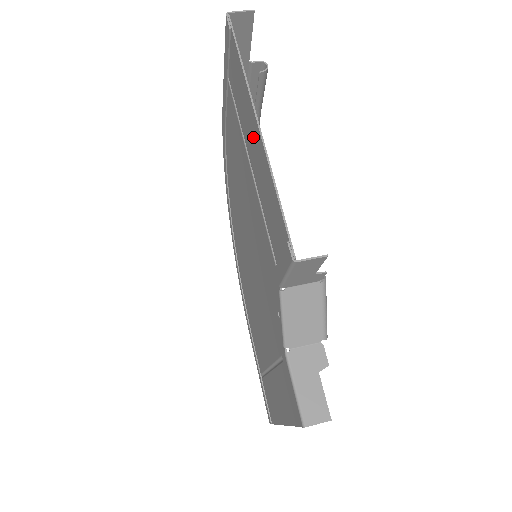
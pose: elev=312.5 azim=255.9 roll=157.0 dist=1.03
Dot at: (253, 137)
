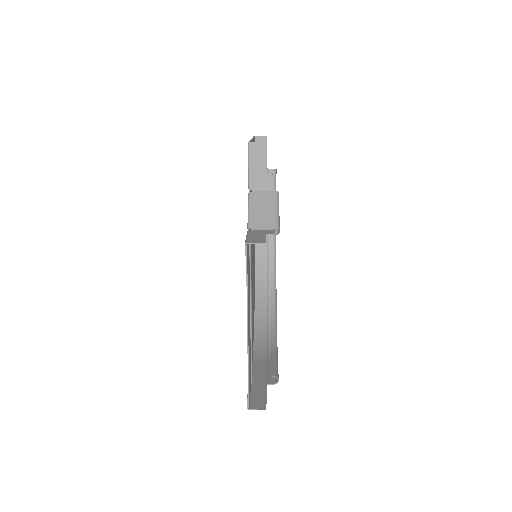
Dot at: occluded
